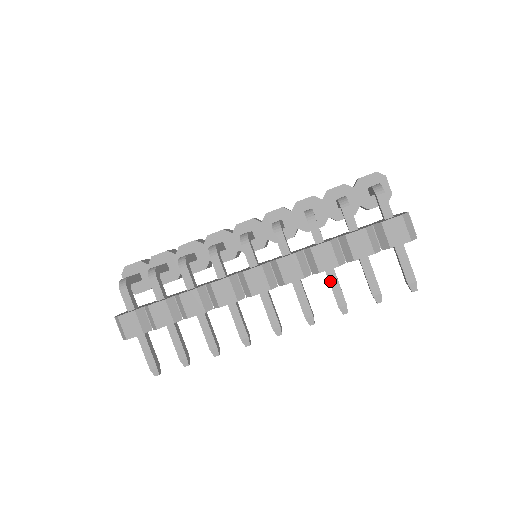
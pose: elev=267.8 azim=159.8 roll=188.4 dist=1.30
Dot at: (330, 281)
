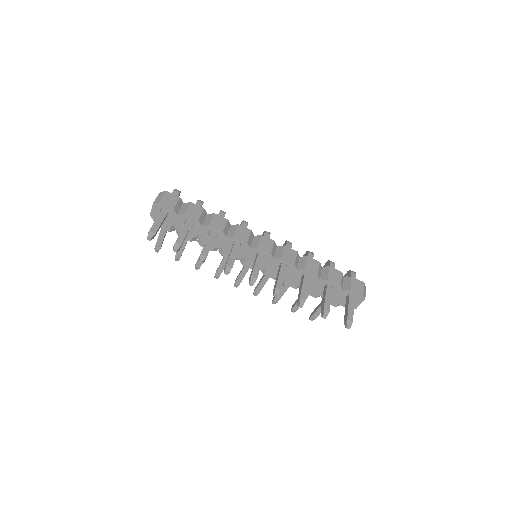
Dot at: (303, 283)
